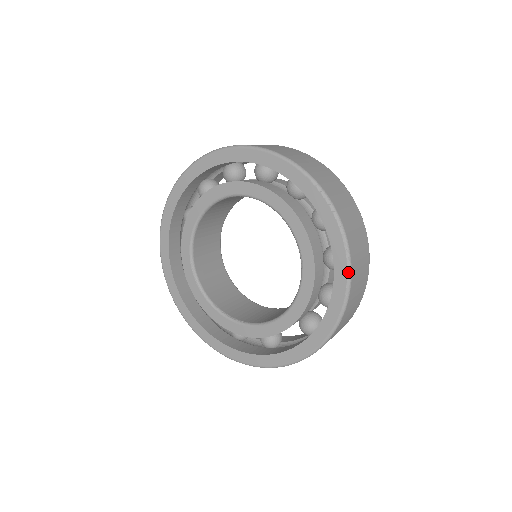
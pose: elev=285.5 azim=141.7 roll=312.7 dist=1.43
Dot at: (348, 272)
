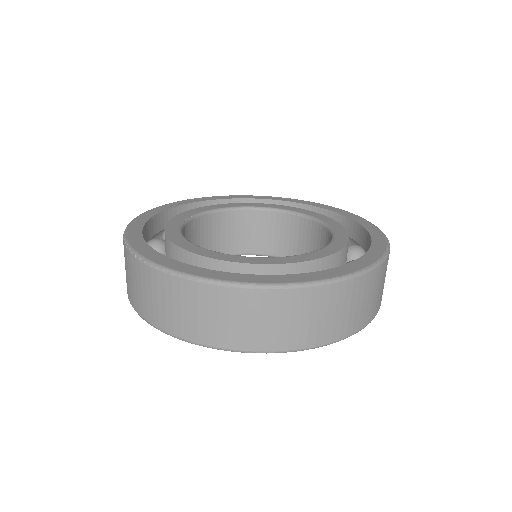
Dot at: (386, 252)
